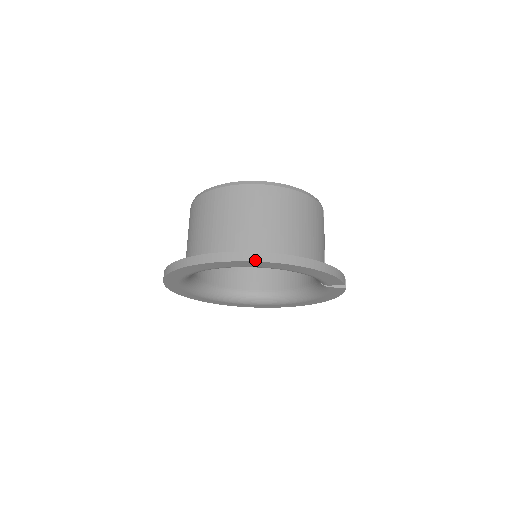
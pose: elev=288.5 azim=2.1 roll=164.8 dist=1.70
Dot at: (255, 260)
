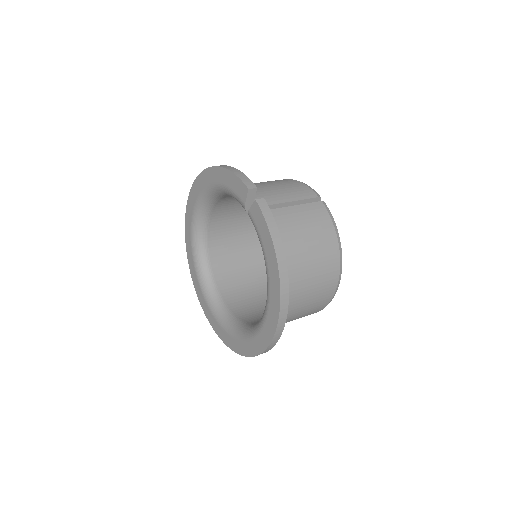
Dot at: (195, 181)
